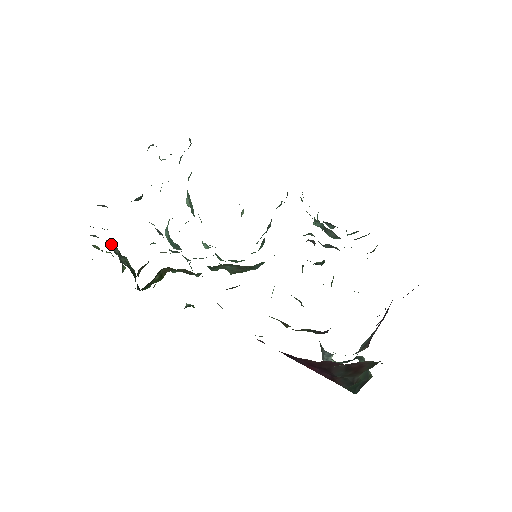
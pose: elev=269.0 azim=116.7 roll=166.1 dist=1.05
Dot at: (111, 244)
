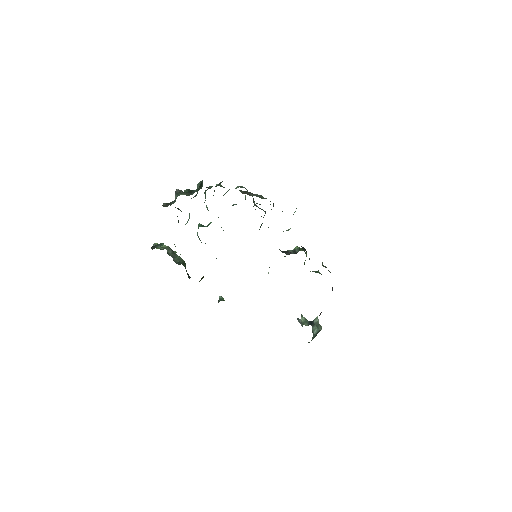
Dot at: (166, 248)
